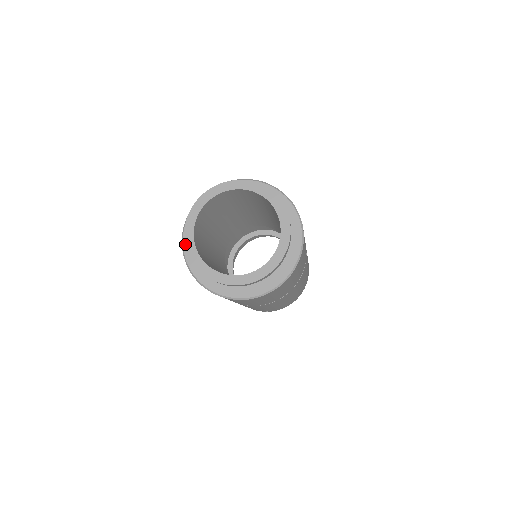
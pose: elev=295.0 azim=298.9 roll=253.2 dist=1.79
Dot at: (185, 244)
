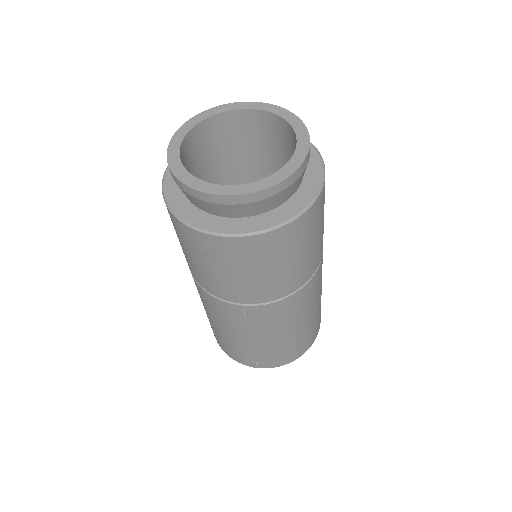
Dot at: (167, 150)
